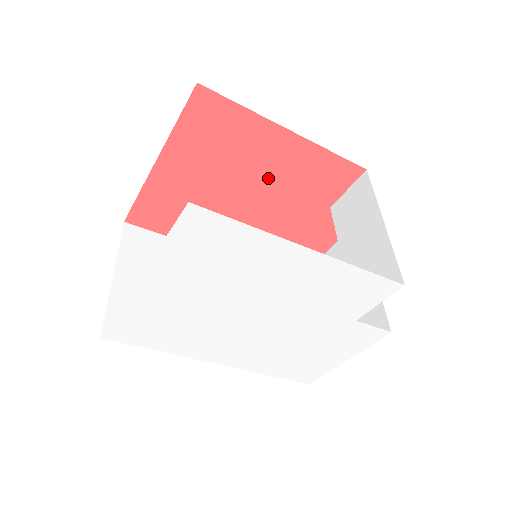
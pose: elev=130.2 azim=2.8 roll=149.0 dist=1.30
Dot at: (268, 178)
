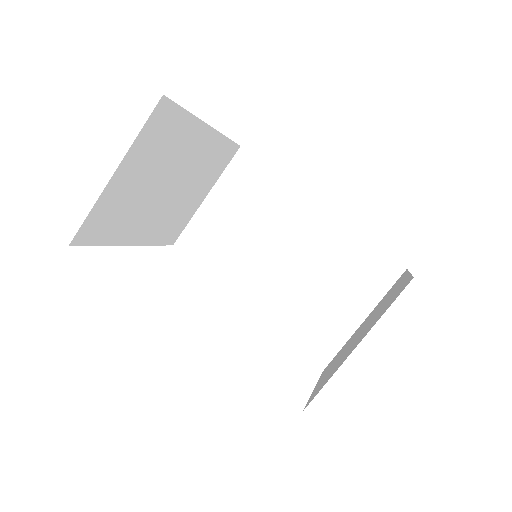
Dot at: occluded
